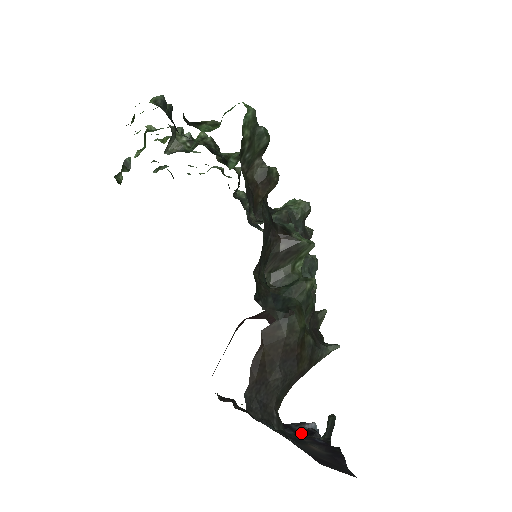
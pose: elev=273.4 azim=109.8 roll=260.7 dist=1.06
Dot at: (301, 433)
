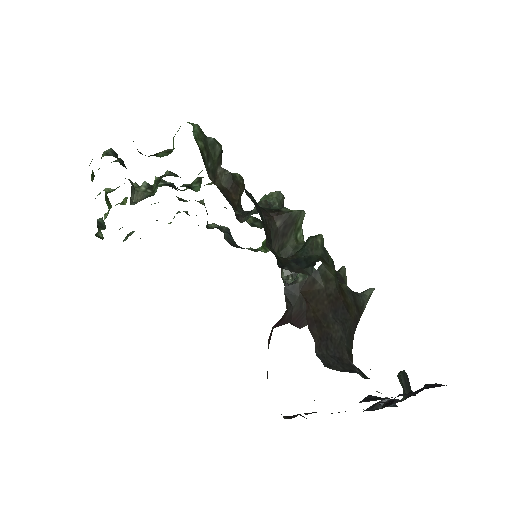
Dot at: occluded
